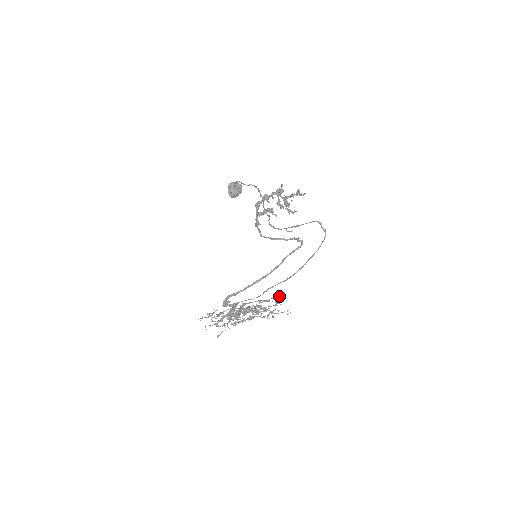
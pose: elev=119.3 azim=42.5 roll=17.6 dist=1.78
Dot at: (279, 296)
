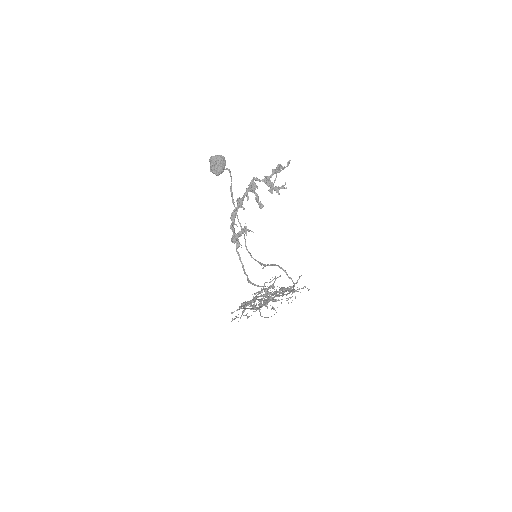
Dot at: occluded
